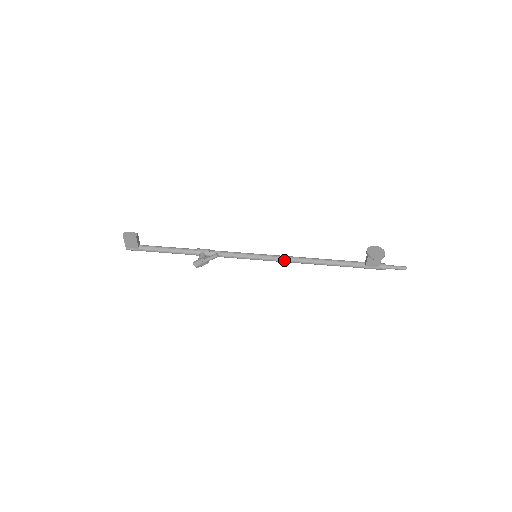
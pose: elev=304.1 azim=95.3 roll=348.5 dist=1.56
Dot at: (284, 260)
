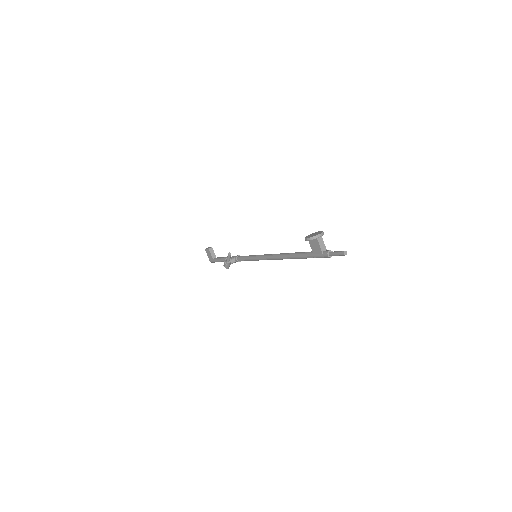
Dot at: (268, 257)
